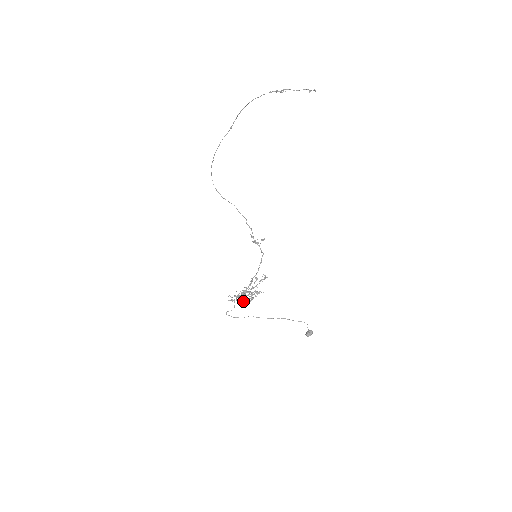
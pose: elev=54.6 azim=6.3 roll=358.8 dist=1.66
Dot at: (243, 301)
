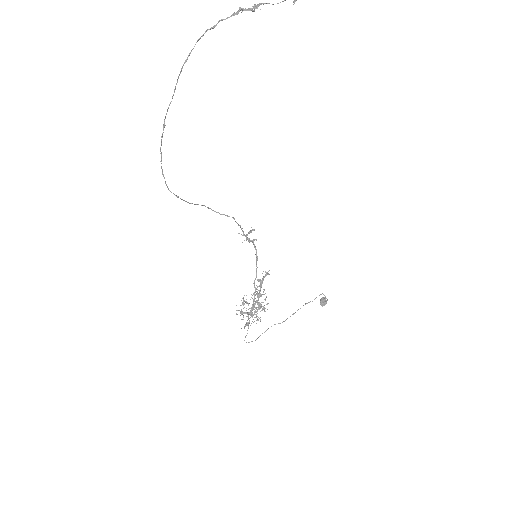
Dot at: occluded
